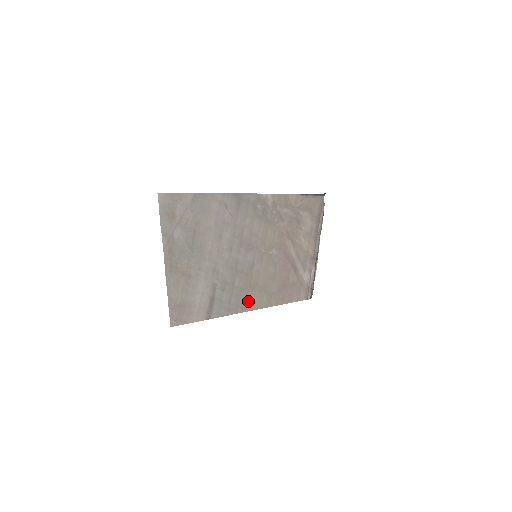
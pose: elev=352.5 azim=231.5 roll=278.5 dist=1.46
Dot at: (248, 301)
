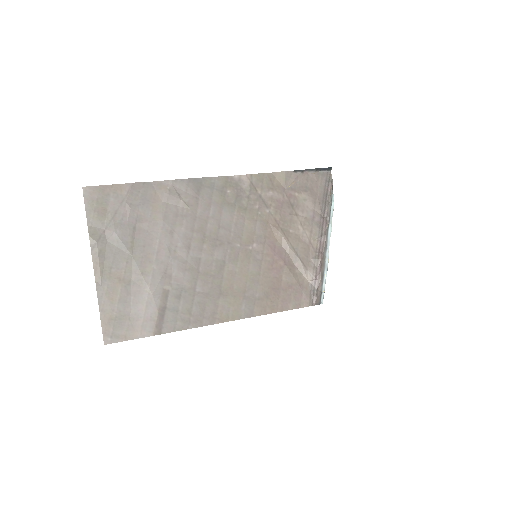
Dot at: (218, 310)
